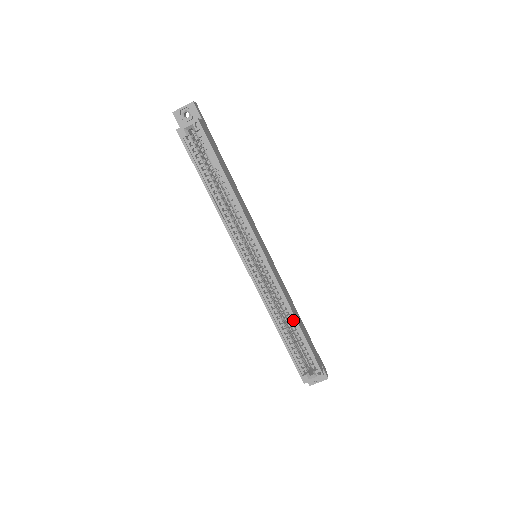
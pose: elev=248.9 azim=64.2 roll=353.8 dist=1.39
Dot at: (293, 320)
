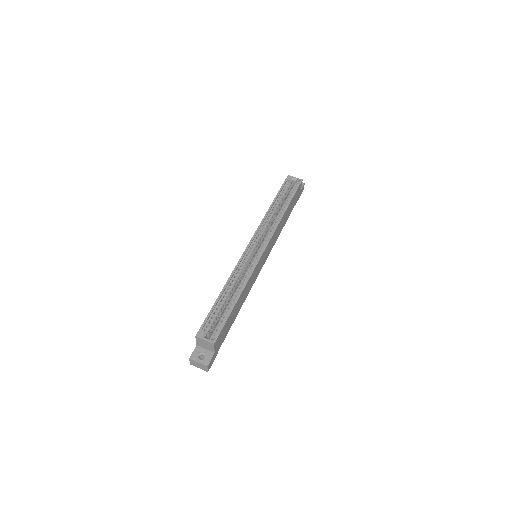
Dot at: (238, 294)
